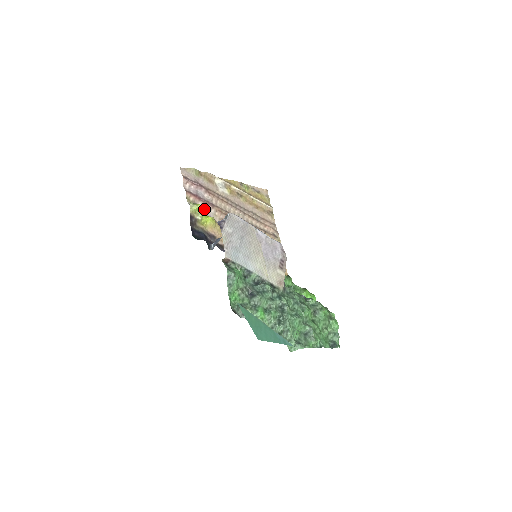
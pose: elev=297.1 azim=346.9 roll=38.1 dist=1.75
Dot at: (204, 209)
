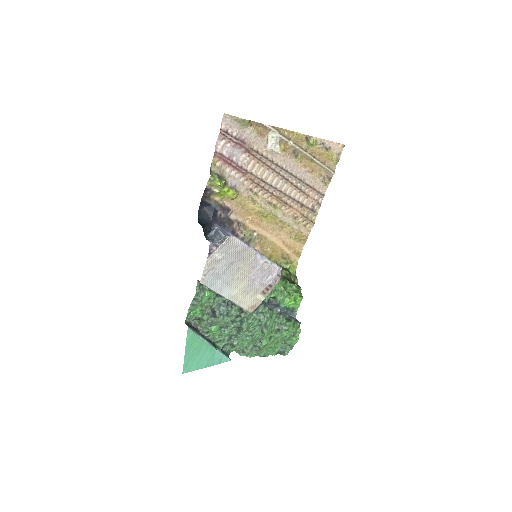
Dot at: (231, 176)
